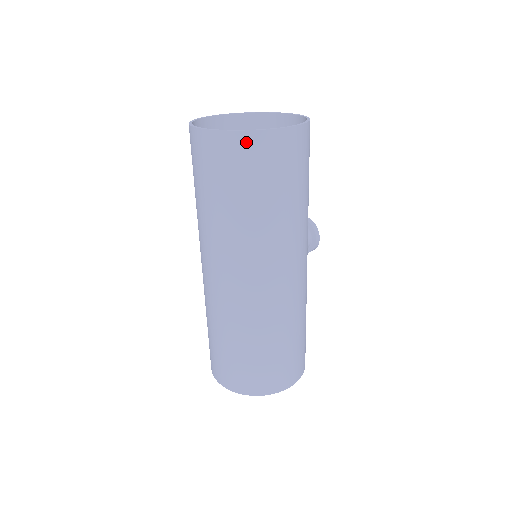
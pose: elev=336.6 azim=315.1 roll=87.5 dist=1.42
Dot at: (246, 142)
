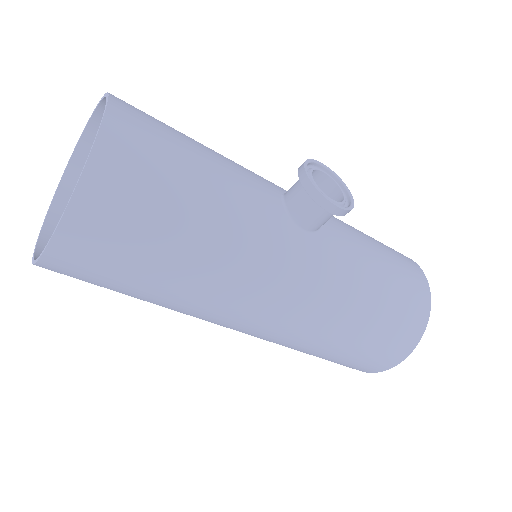
Dot at: occluded
